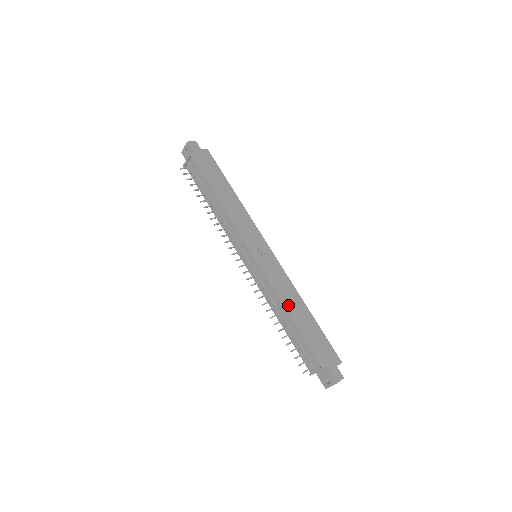
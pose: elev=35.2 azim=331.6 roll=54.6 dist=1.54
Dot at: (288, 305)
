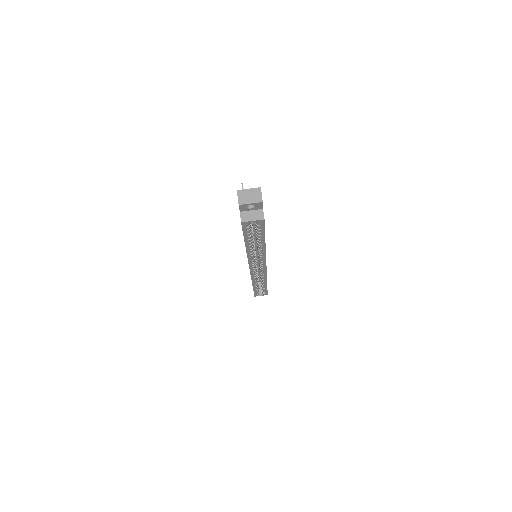
Dot at: occluded
